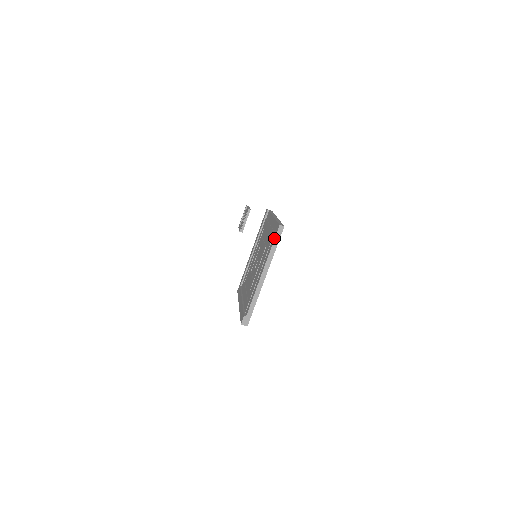
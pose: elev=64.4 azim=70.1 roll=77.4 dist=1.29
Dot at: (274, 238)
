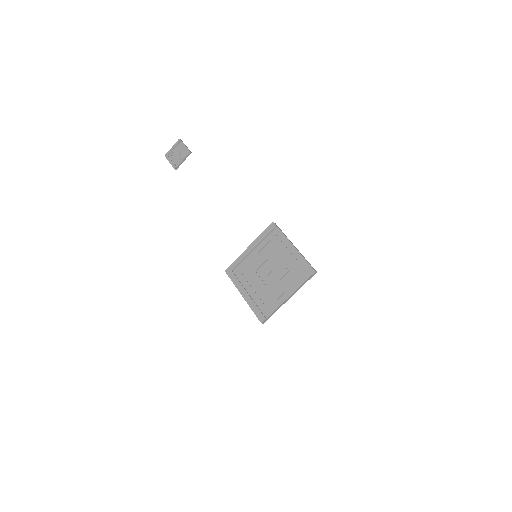
Dot at: (308, 278)
